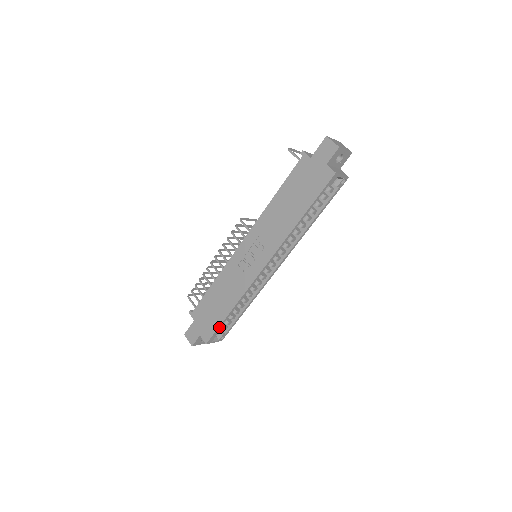
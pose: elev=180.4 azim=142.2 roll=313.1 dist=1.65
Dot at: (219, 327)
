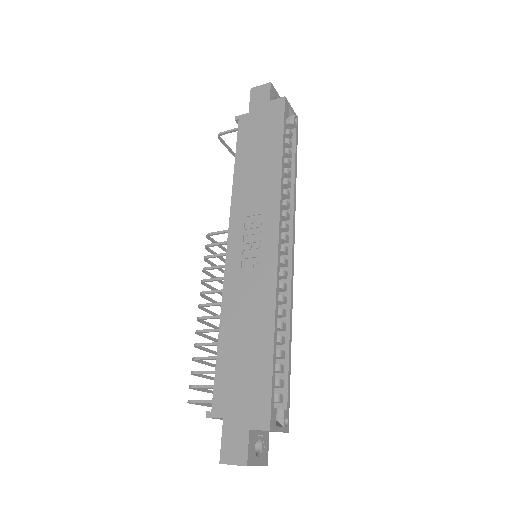
Dot at: (272, 379)
